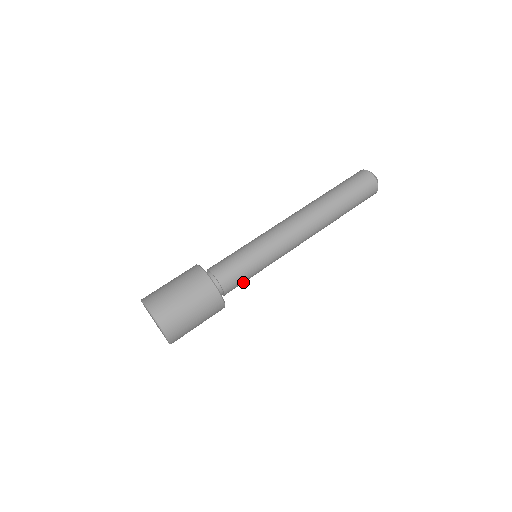
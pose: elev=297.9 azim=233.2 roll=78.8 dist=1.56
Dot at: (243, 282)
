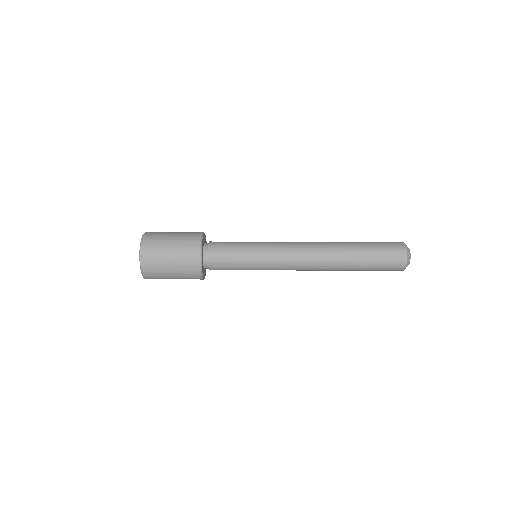
Dot at: occluded
